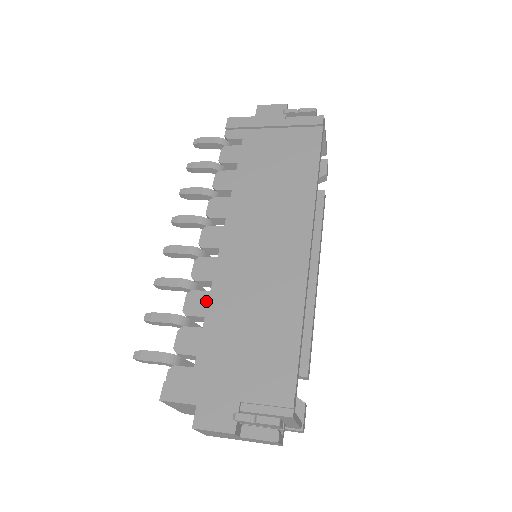
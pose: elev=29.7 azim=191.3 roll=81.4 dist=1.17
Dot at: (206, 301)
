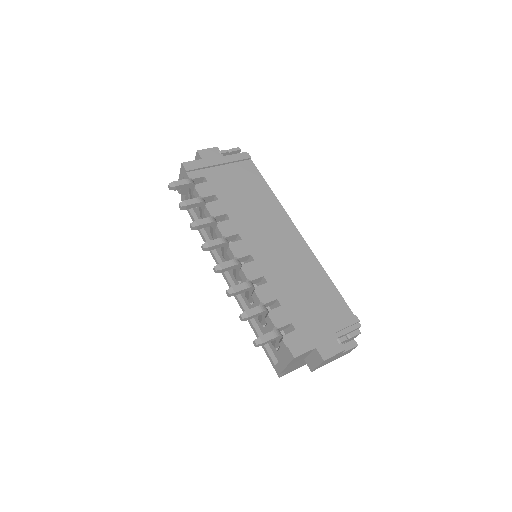
Dot at: (270, 289)
